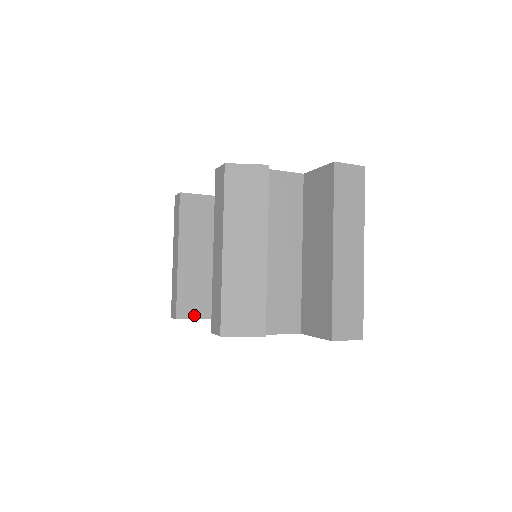
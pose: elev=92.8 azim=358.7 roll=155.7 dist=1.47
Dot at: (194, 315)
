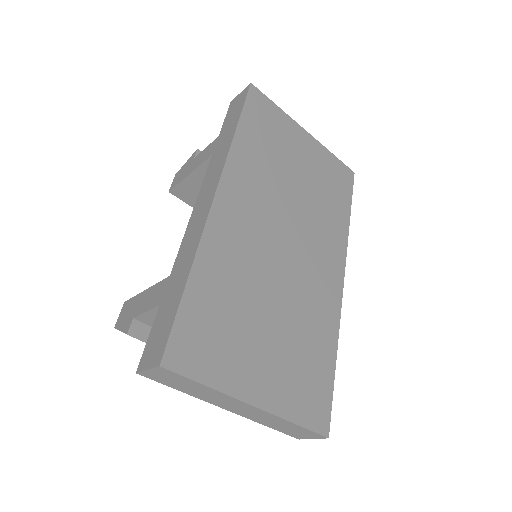
Dot at: occluded
